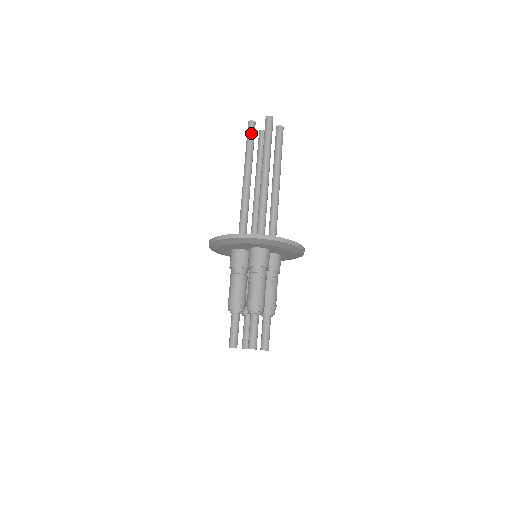
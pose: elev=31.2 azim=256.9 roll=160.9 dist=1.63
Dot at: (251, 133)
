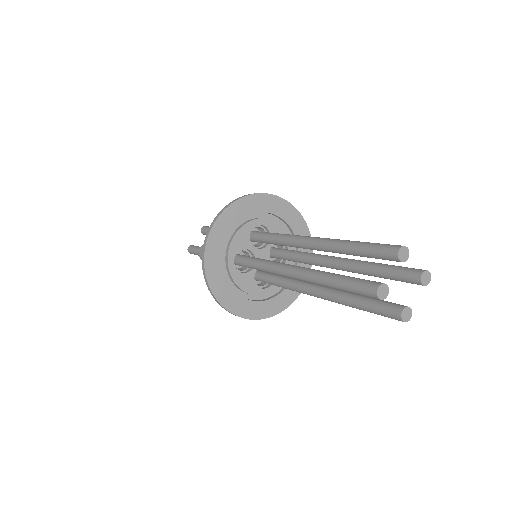
Dot at: occluded
